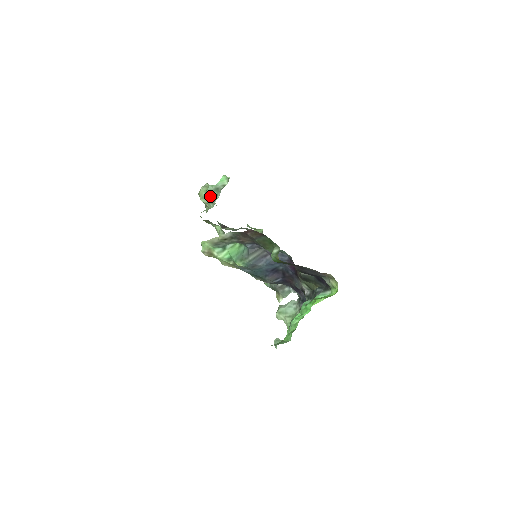
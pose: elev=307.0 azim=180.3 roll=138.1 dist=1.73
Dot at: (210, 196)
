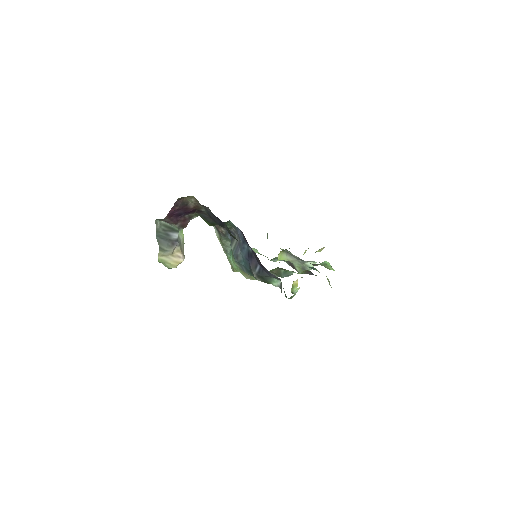
Dot at: (267, 234)
